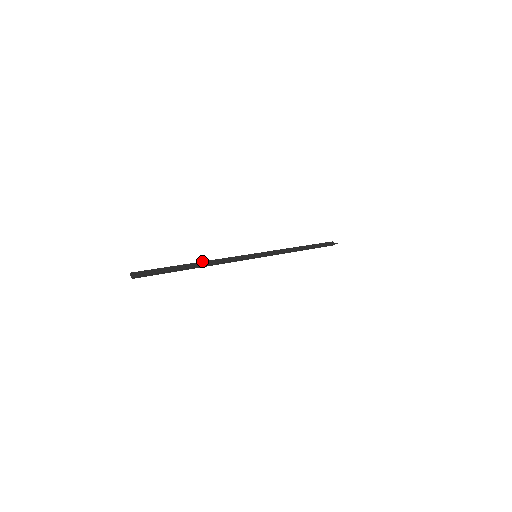
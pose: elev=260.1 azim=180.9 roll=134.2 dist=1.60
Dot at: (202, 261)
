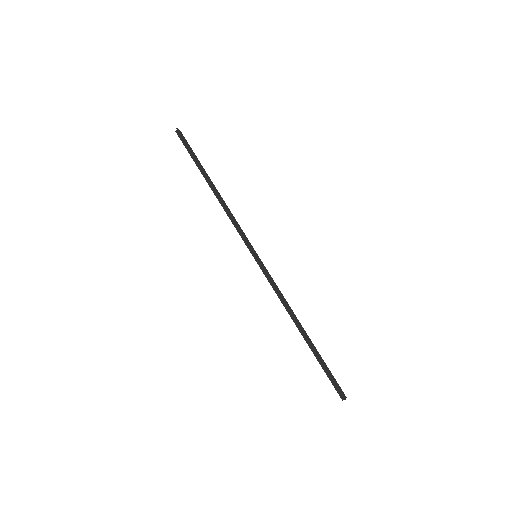
Dot at: occluded
